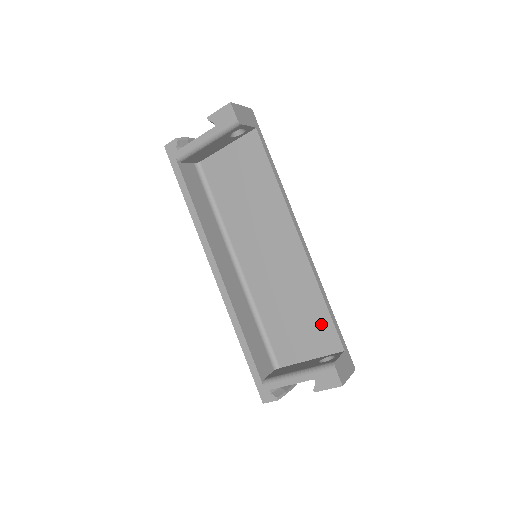
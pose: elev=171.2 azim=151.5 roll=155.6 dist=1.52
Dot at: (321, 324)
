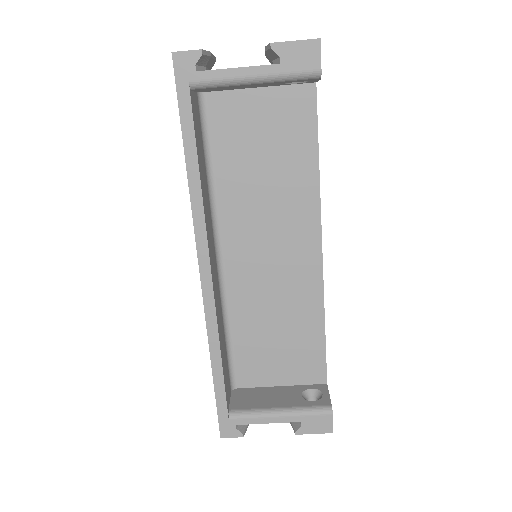
Dot at: (310, 351)
